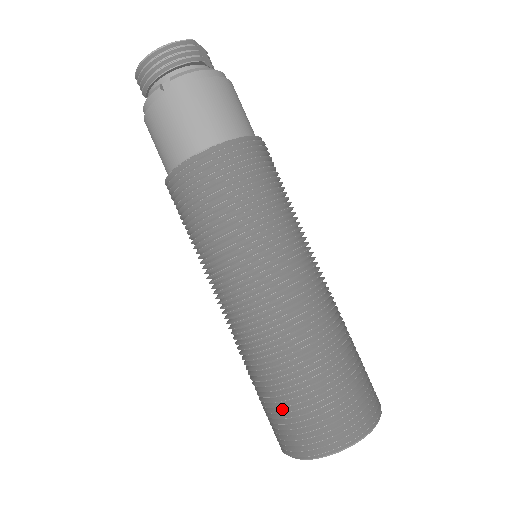
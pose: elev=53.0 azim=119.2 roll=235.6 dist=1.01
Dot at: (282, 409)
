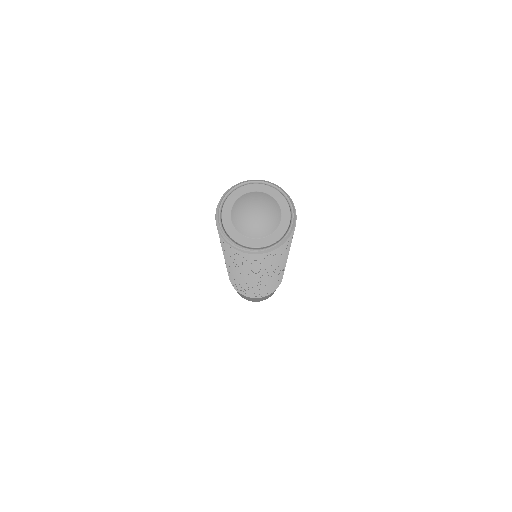
Dot at: occluded
